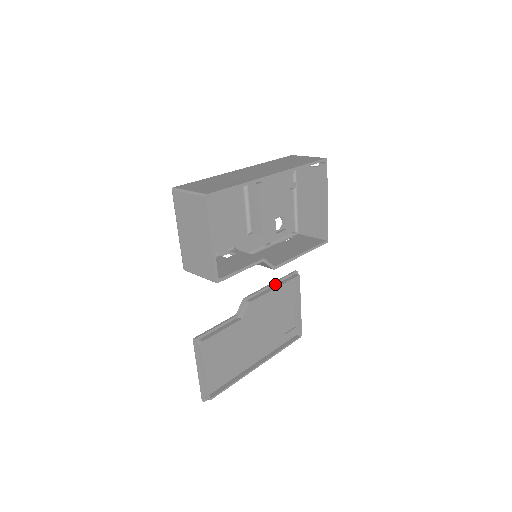
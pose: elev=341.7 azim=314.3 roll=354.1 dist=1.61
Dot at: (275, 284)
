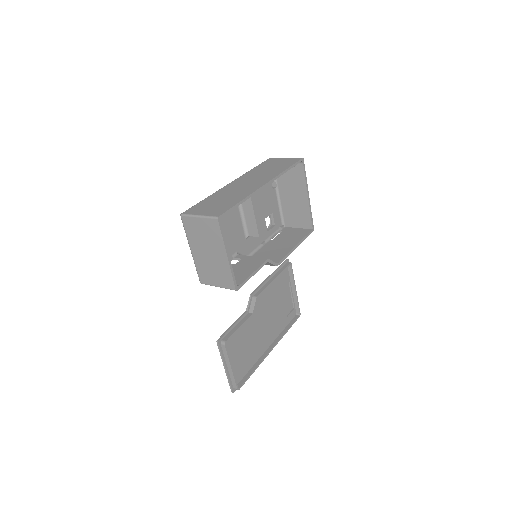
Dot at: (273, 276)
